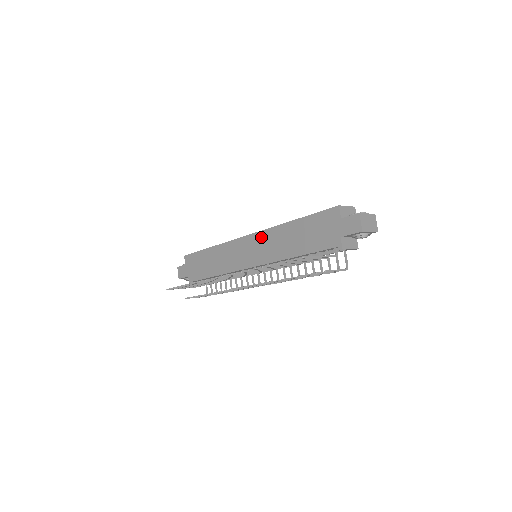
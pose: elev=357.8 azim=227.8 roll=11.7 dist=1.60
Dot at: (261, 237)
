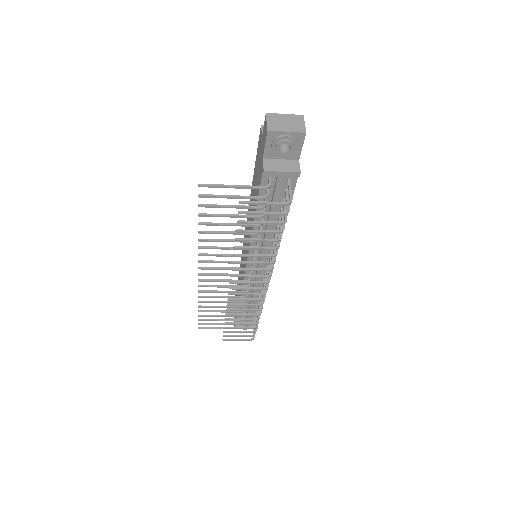
Dot at: occluded
